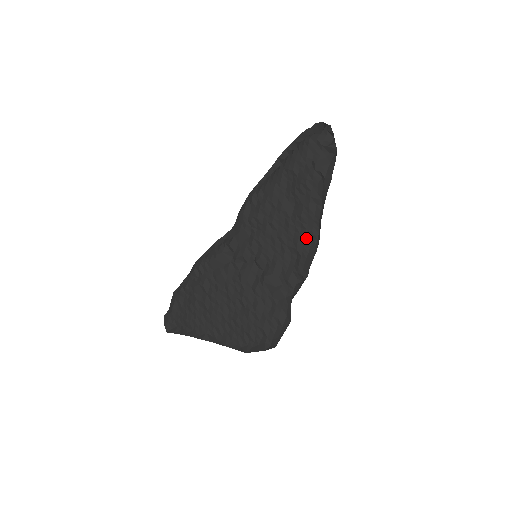
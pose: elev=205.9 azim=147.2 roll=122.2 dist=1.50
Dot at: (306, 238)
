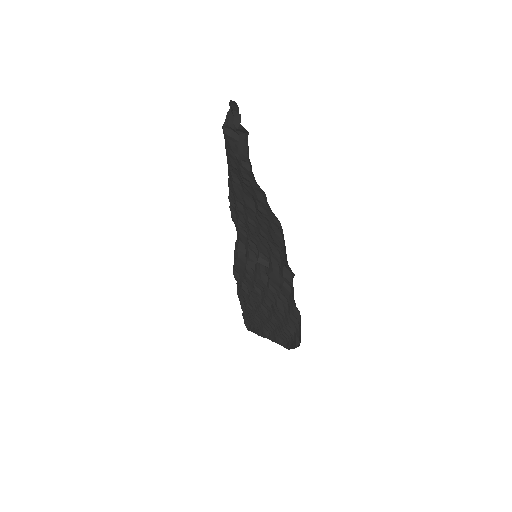
Dot at: (275, 230)
